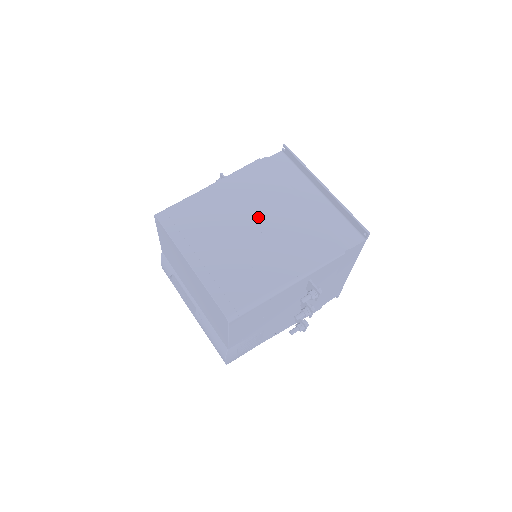
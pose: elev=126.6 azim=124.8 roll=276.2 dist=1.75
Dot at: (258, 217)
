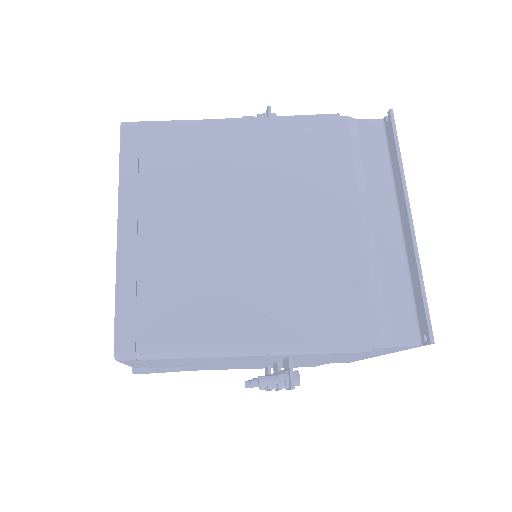
Dot at: (272, 211)
